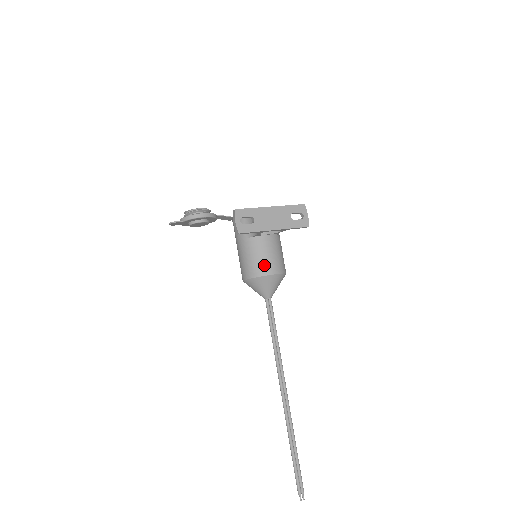
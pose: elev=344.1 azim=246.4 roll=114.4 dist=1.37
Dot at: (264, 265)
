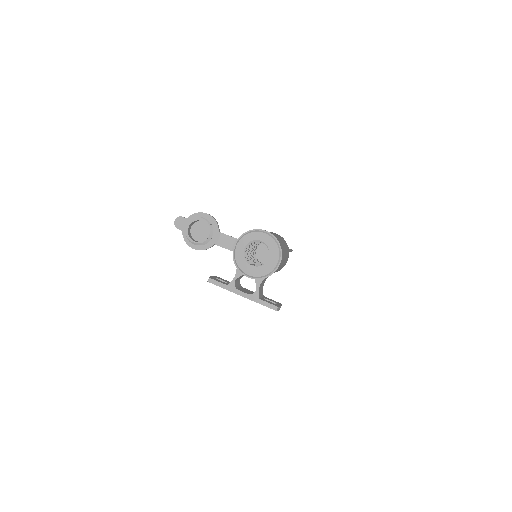
Dot at: occluded
